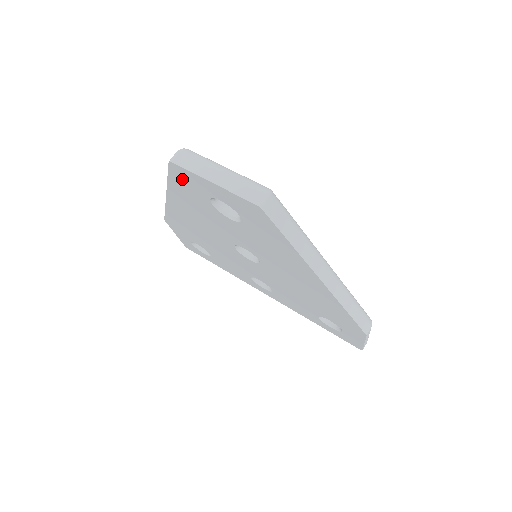
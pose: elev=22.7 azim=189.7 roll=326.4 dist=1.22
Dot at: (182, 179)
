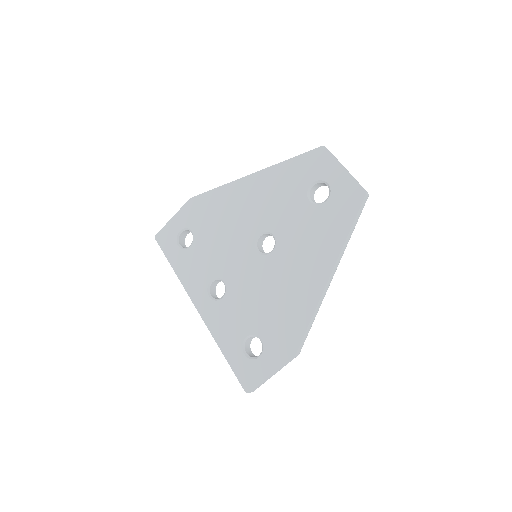
Dot at: (311, 161)
